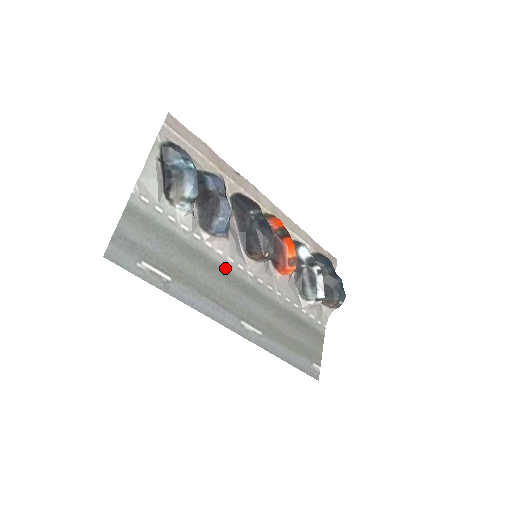
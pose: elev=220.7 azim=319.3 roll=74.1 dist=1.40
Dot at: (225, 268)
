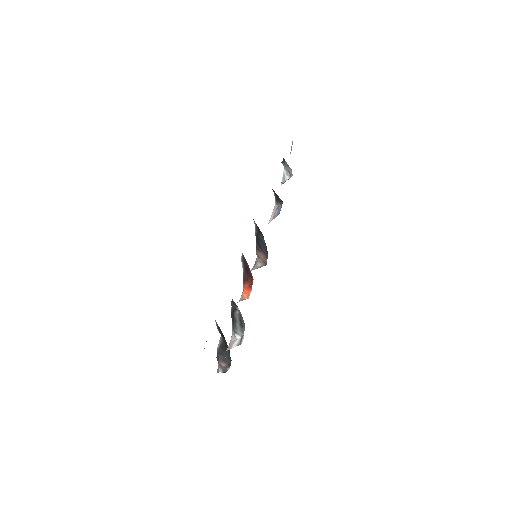
Dot at: occluded
